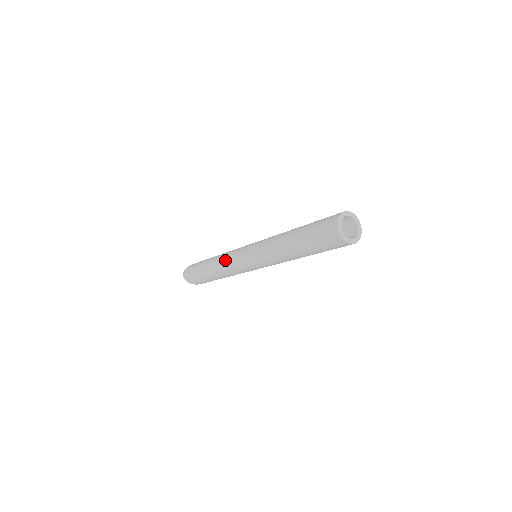
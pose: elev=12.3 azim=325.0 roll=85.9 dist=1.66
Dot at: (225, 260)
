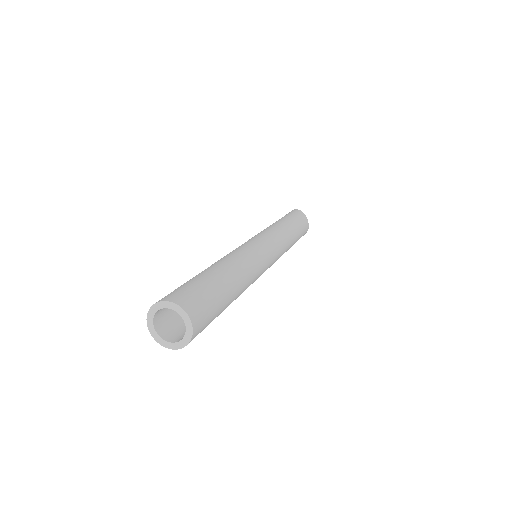
Dot at: occluded
